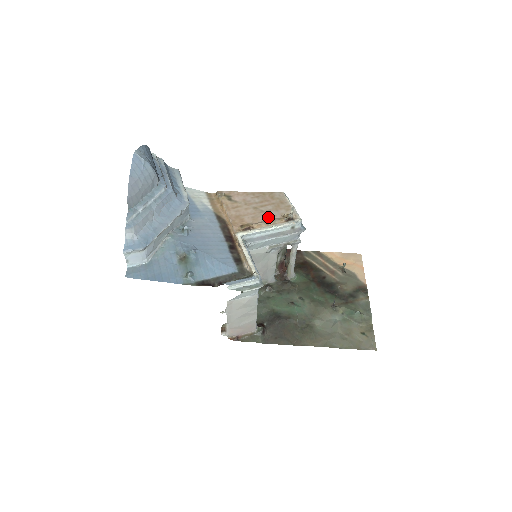
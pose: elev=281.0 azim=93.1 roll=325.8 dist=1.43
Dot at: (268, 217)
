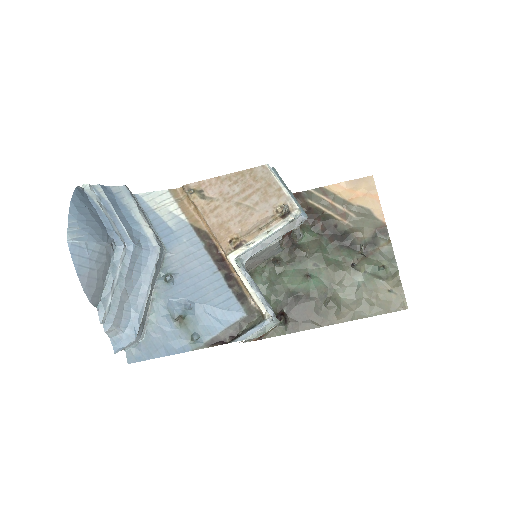
Dot at: (258, 216)
